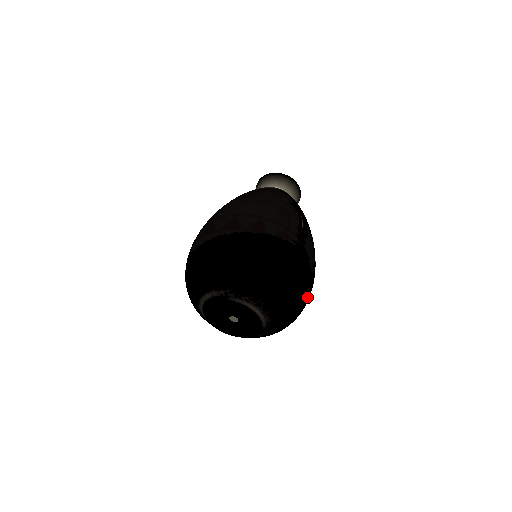
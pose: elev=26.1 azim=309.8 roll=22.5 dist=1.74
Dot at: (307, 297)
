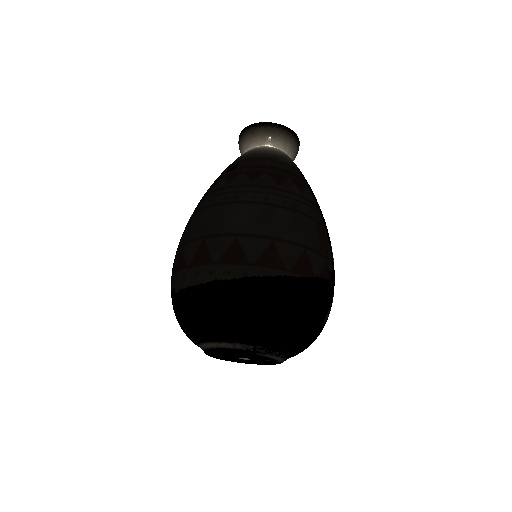
Dot at: occluded
